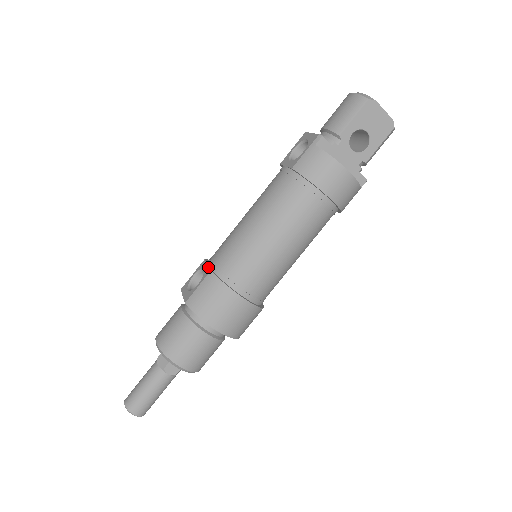
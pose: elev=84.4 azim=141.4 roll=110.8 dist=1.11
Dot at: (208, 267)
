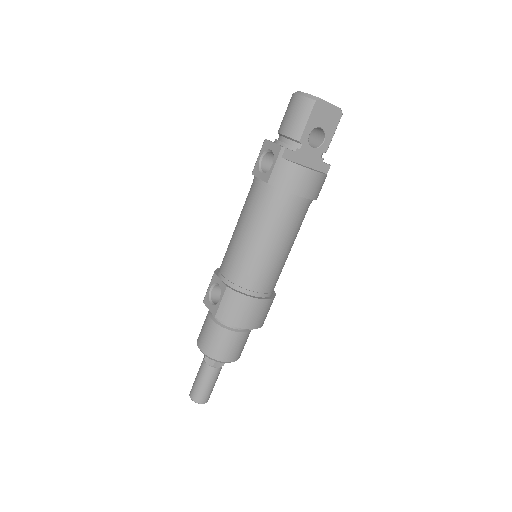
Dot at: (222, 282)
